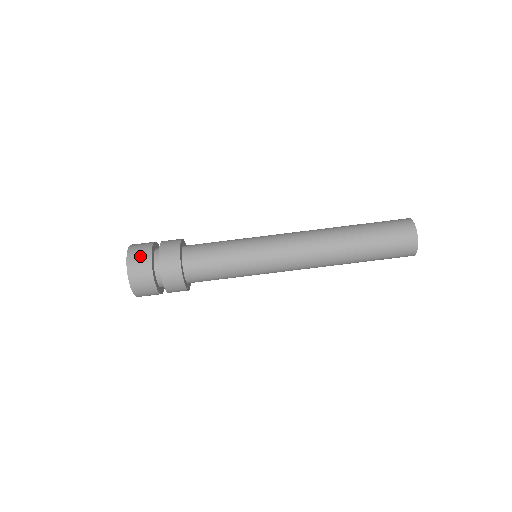
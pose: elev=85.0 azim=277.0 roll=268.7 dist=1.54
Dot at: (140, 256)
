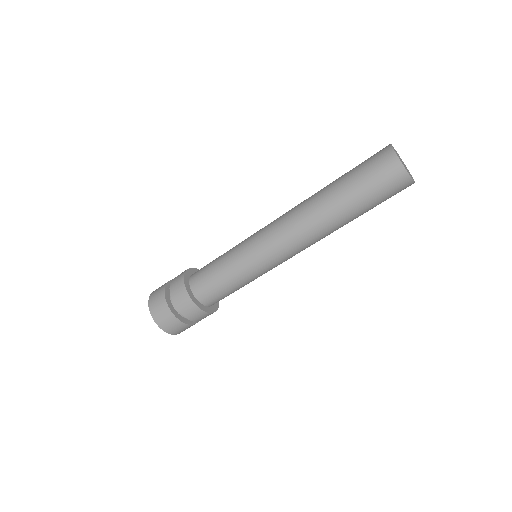
Dot at: (177, 328)
